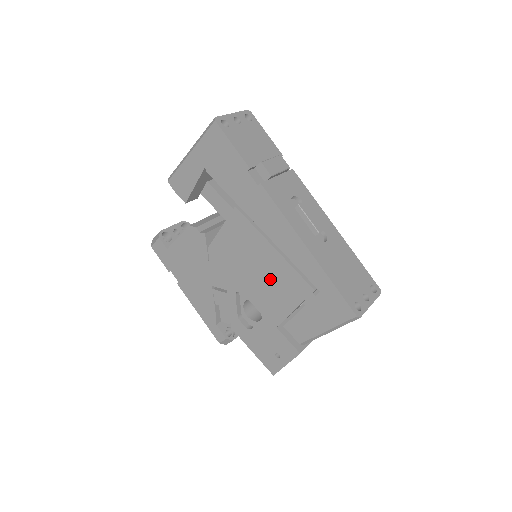
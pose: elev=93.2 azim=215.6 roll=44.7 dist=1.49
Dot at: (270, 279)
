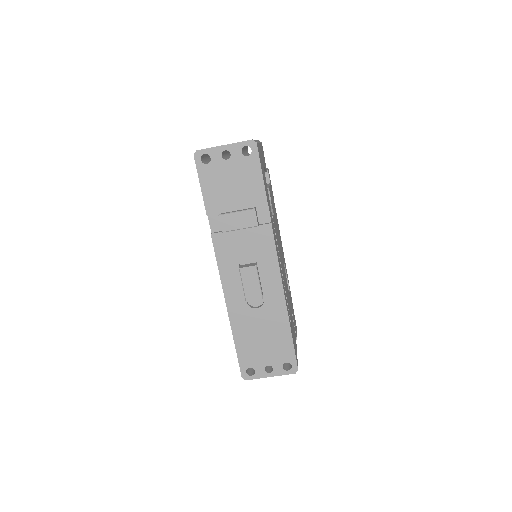
Dot at: occluded
